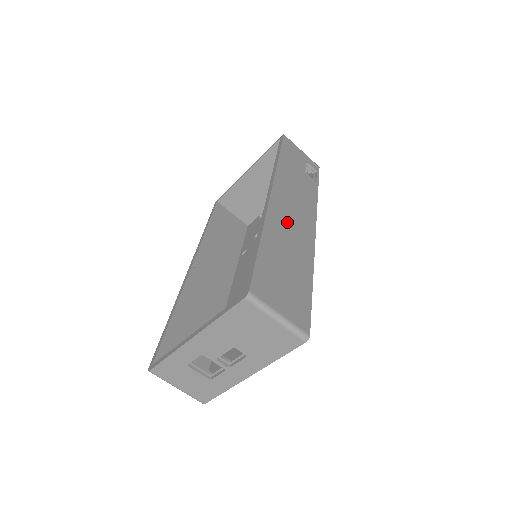
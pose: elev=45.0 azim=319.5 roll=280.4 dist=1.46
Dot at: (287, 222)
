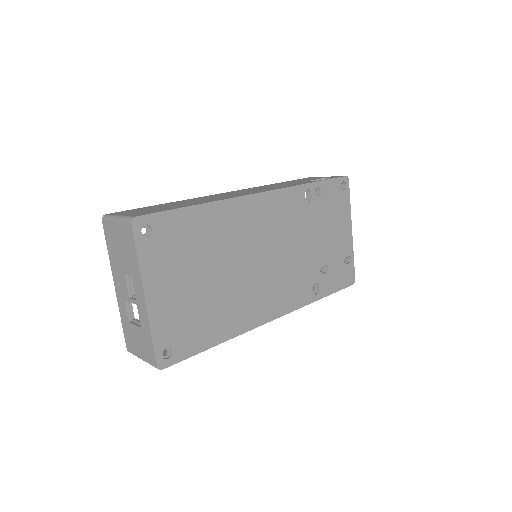
Dot at: occluded
